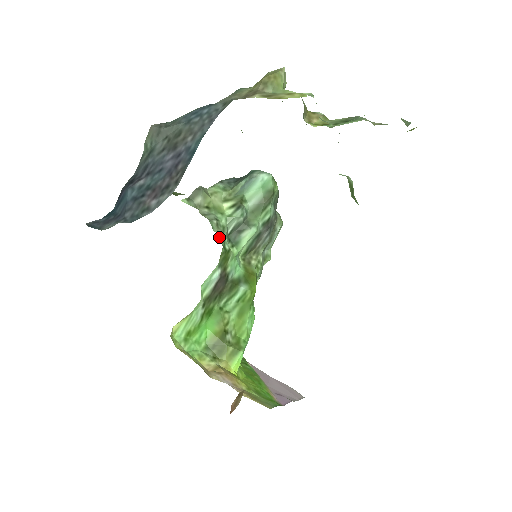
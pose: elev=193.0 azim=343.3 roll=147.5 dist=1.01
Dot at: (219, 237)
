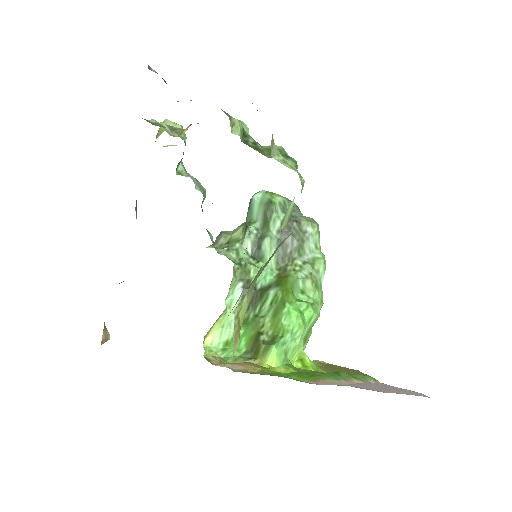
Dot at: (228, 257)
